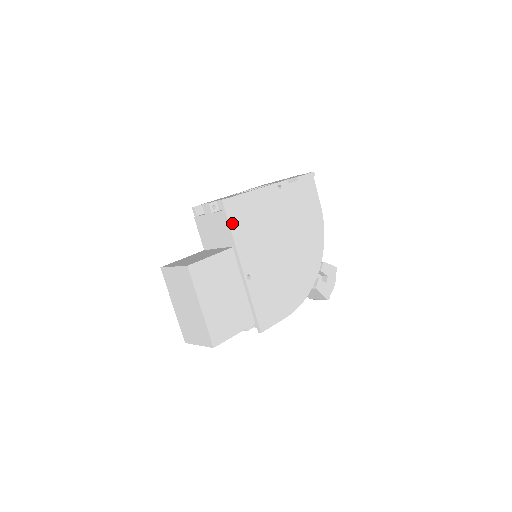
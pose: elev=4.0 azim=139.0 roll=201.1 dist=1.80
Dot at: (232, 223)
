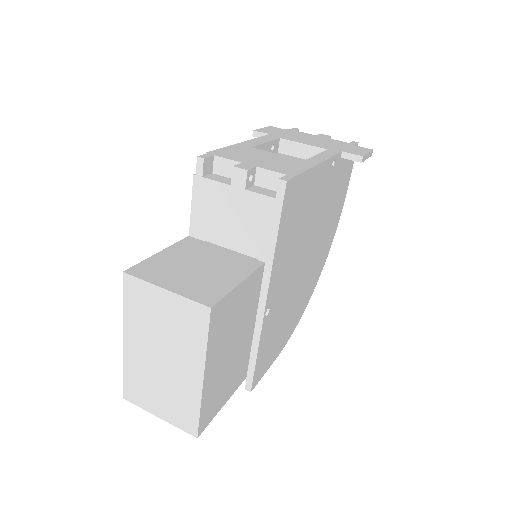
Dot at: (282, 223)
